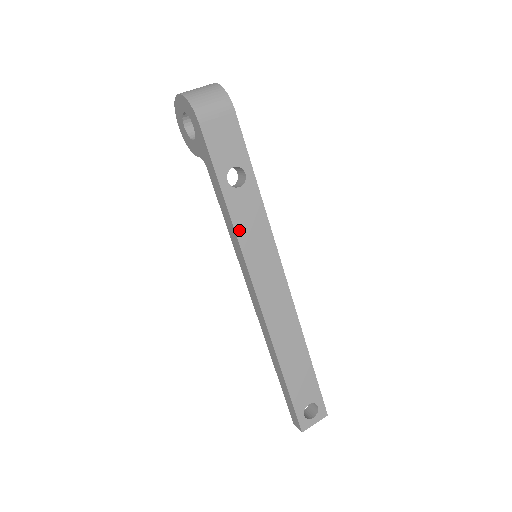
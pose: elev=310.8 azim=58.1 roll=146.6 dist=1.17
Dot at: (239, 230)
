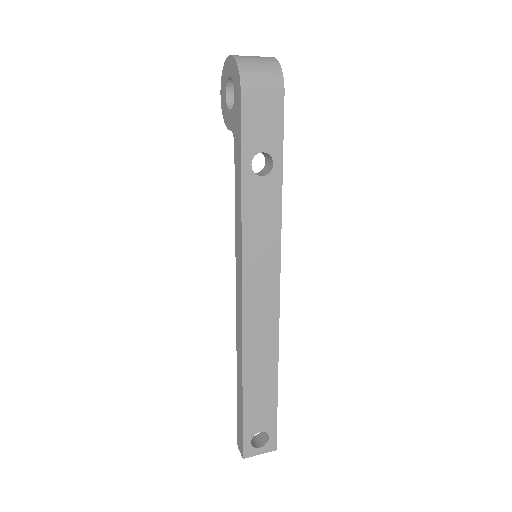
Dot at: (246, 222)
